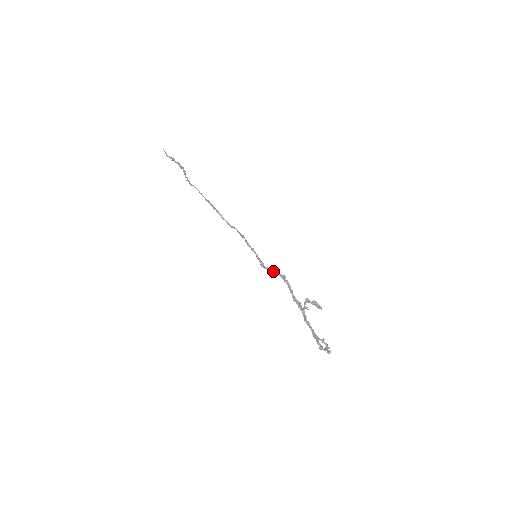
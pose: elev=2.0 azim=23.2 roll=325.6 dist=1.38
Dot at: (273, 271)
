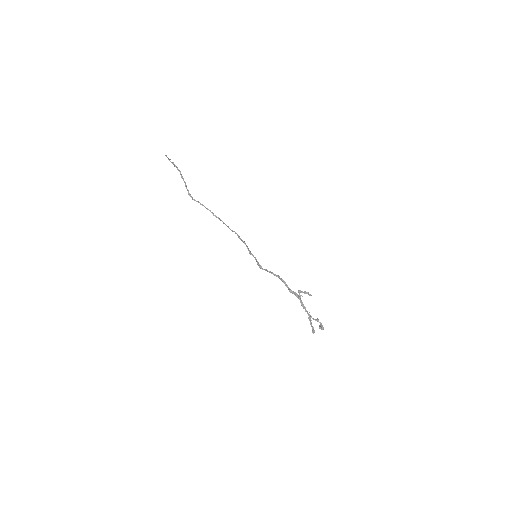
Dot at: (269, 272)
